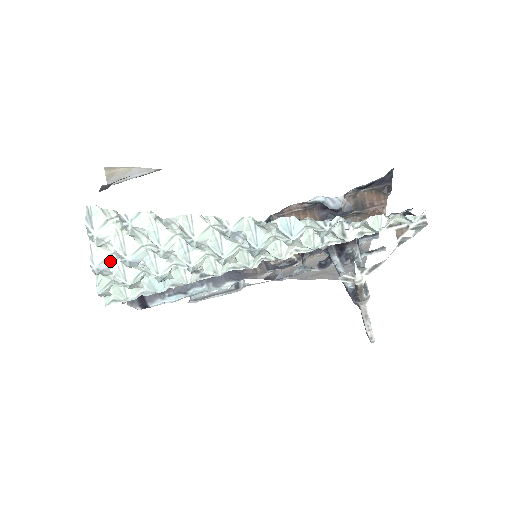
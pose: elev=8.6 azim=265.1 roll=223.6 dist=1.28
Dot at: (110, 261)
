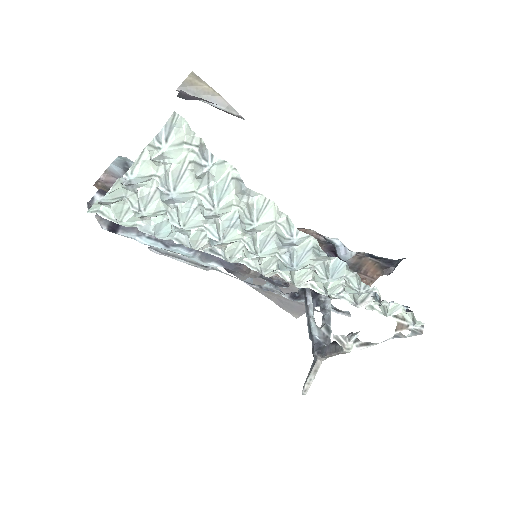
Dot at: (147, 180)
